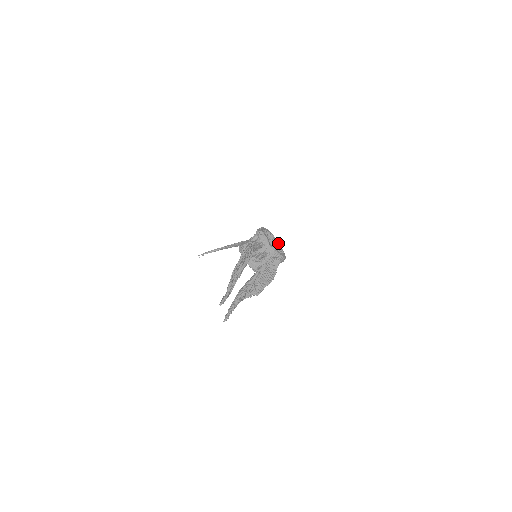
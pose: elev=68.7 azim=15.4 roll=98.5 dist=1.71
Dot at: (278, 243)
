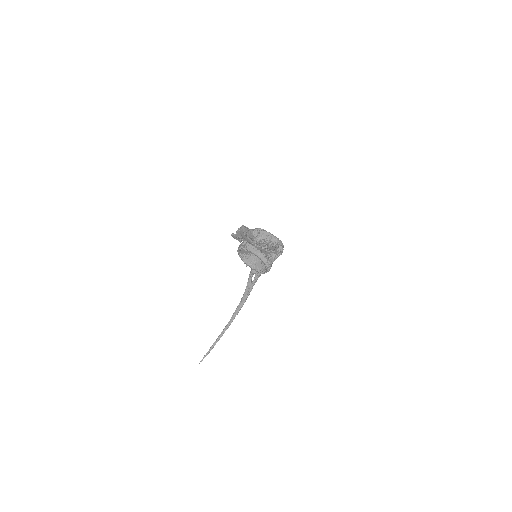
Dot at: occluded
